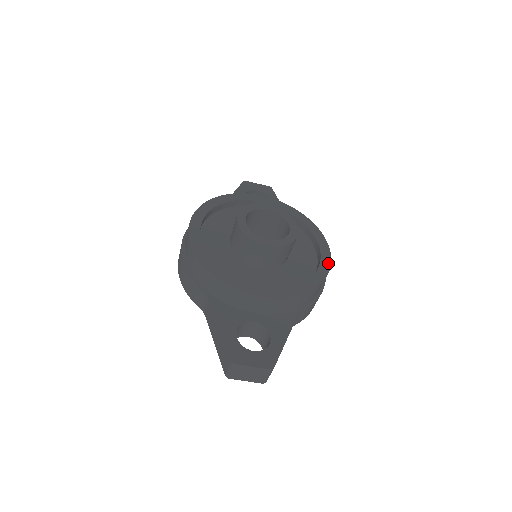
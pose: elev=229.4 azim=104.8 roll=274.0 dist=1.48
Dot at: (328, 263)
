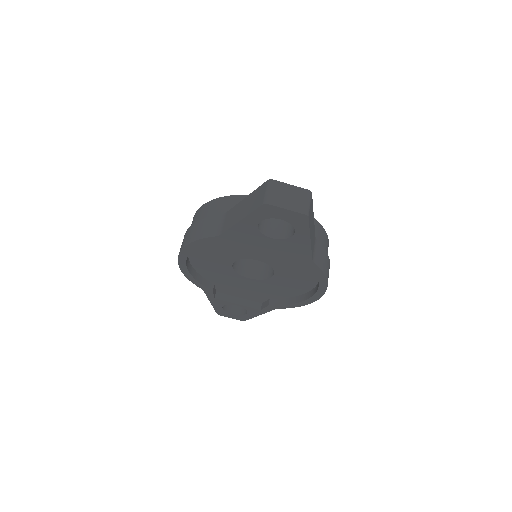
Dot at: occluded
